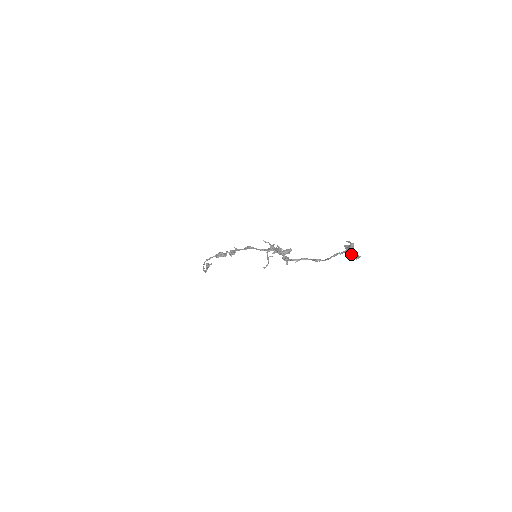
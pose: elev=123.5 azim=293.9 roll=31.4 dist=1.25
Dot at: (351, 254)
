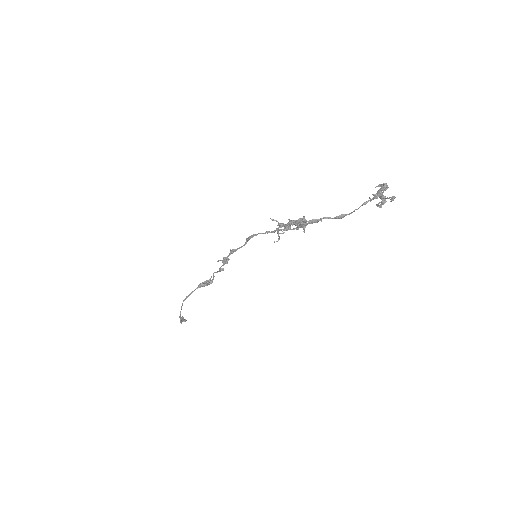
Dot at: (384, 197)
